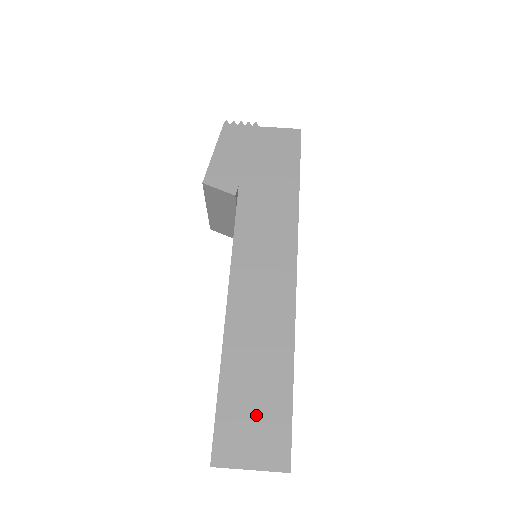
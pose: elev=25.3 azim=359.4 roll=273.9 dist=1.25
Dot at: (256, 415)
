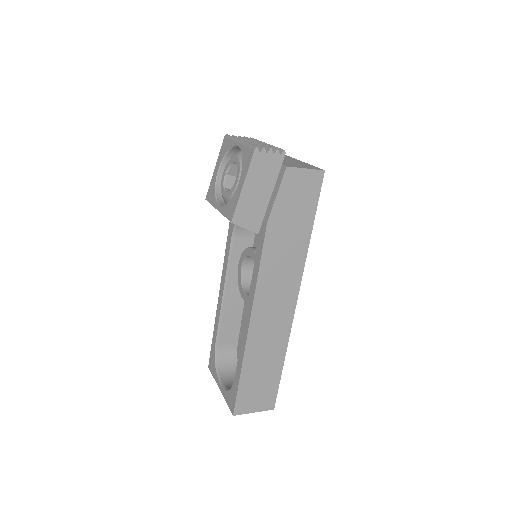
Dot at: (260, 388)
